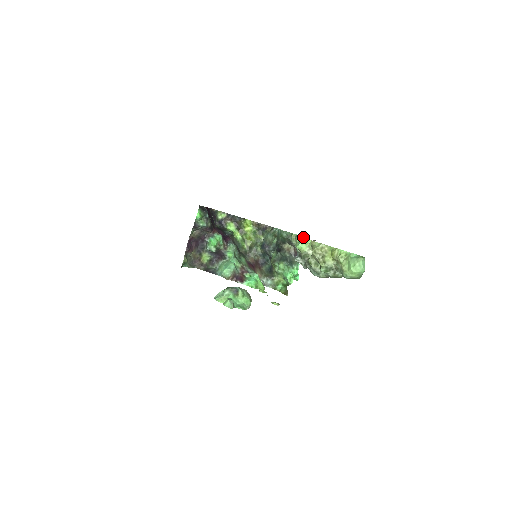
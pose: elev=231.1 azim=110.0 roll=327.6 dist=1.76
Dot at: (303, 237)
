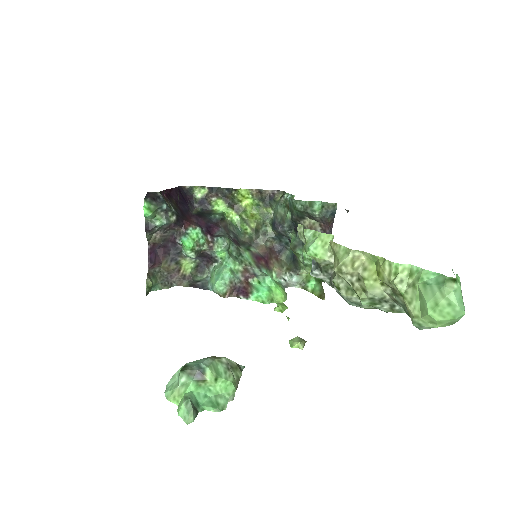
Dot at: (330, 204)
